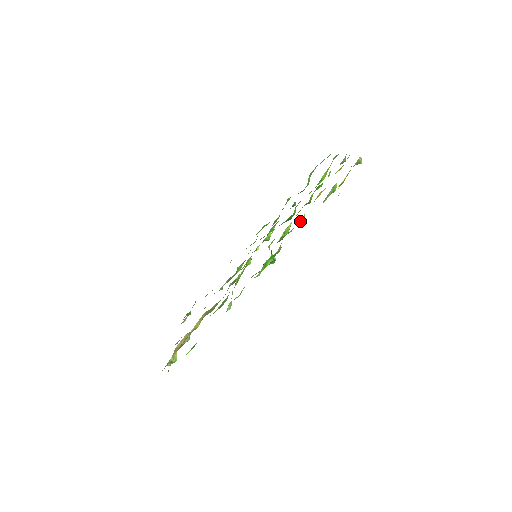
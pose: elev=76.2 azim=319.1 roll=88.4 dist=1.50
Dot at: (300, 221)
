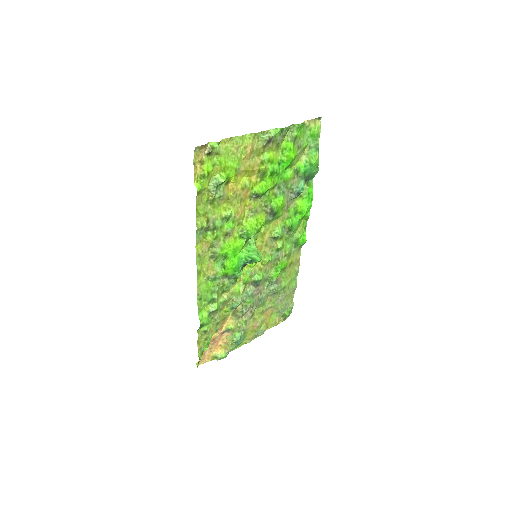
Dot at: (225, 219)
